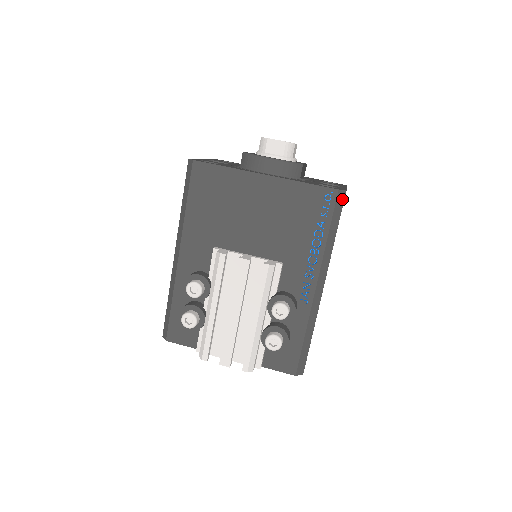
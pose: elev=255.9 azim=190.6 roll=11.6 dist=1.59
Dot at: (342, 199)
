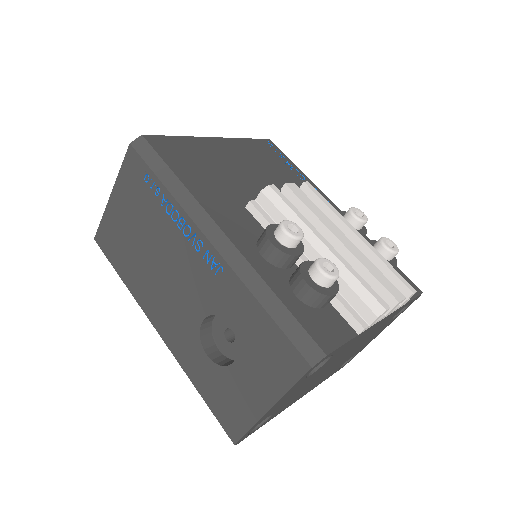
Dot at: occluded
